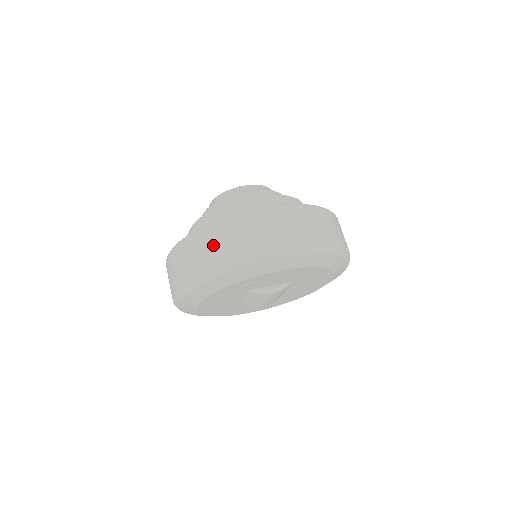
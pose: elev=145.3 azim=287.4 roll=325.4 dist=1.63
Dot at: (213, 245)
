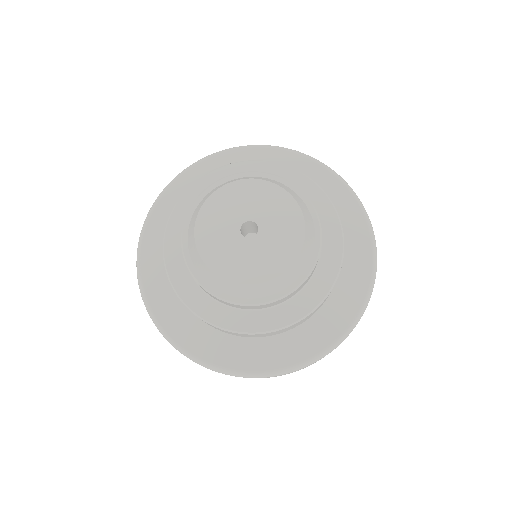
Dot at: occluded
